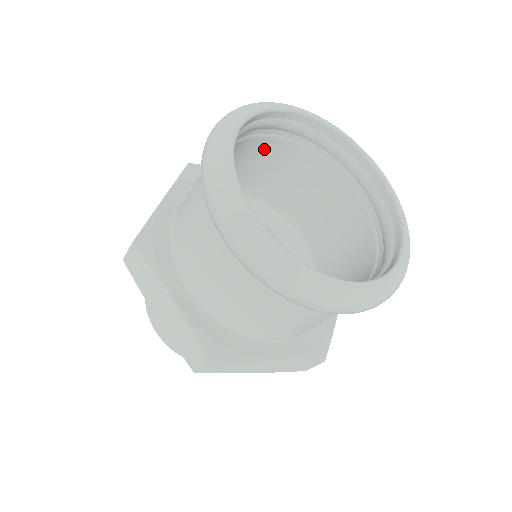
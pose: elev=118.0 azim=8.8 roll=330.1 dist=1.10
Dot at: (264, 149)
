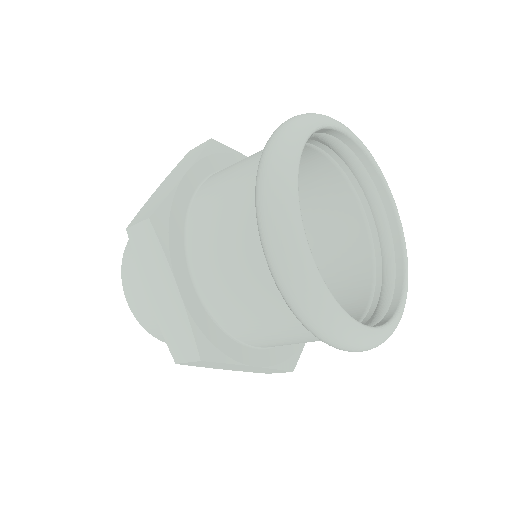
Dot at: occluded
